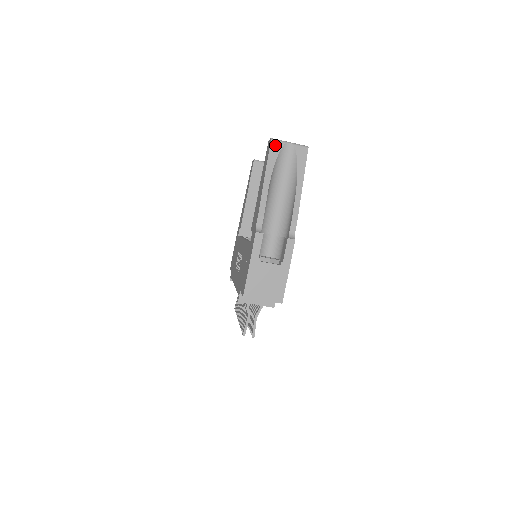
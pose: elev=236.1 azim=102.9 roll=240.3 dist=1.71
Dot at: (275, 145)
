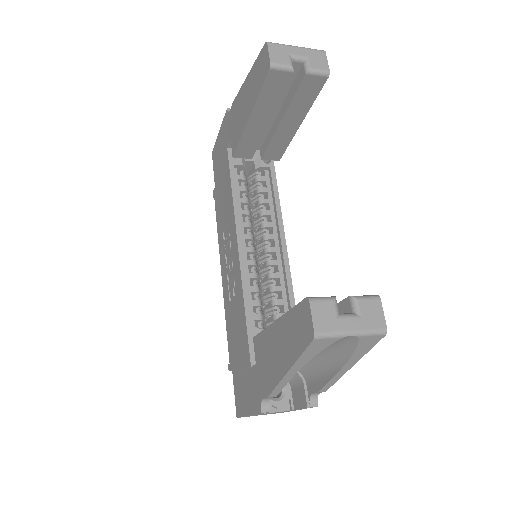
Dot at: (320, 343)
